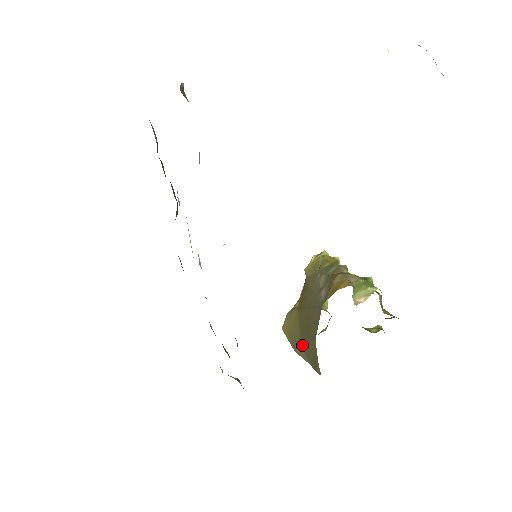
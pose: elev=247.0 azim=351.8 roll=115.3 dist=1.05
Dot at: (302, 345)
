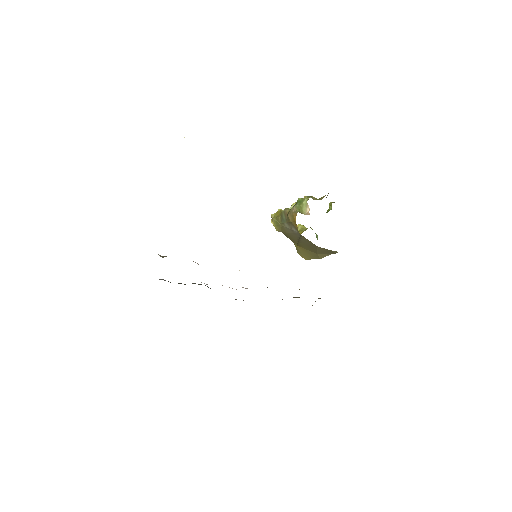
Dot at: (318, 254)
